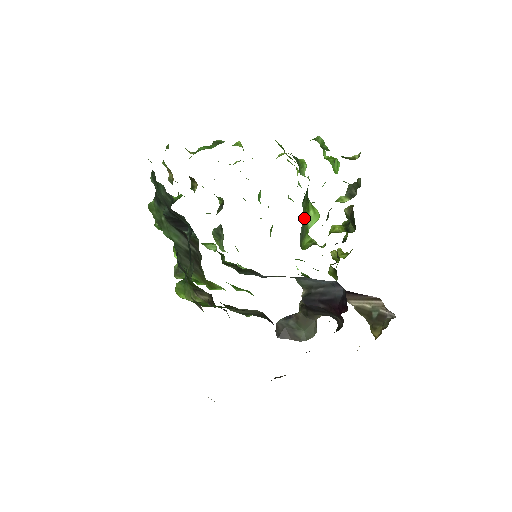
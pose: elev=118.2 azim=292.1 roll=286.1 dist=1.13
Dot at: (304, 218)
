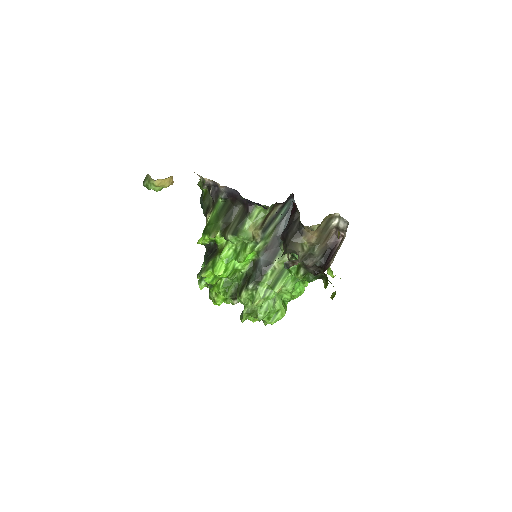
Dot at: occluded
